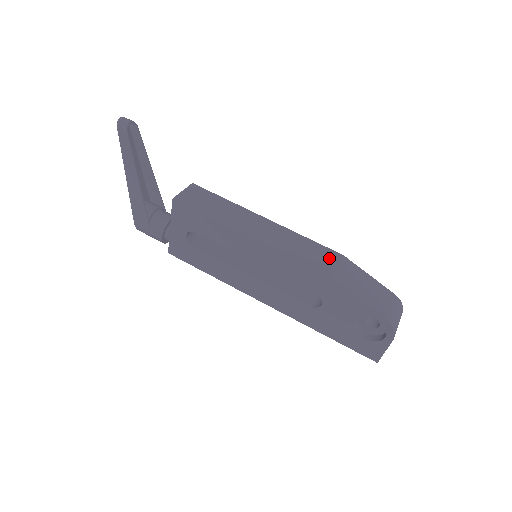
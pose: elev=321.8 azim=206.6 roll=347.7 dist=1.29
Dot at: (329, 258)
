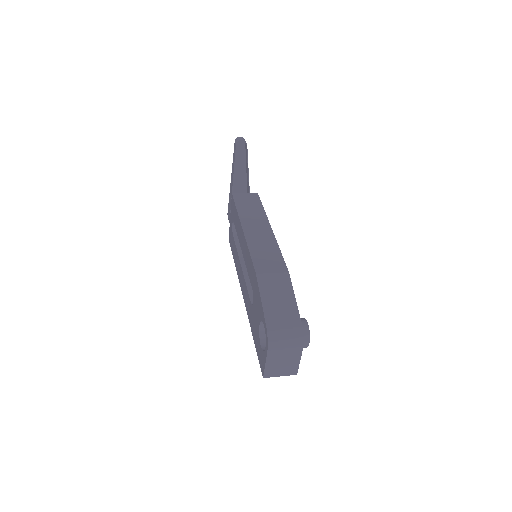
Dot at: (275, 267)
